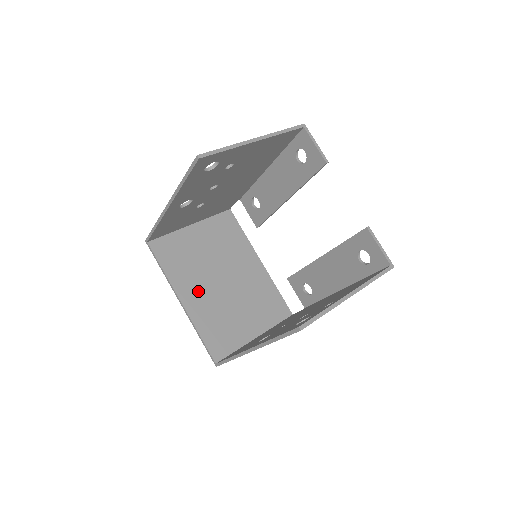
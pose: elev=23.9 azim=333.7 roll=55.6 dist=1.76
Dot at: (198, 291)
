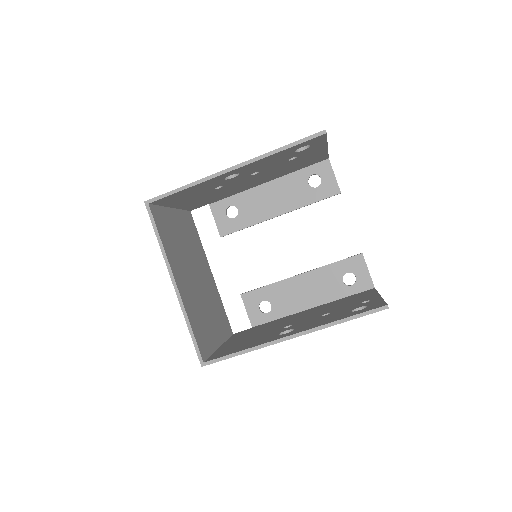
Dot at: (184, 278)
